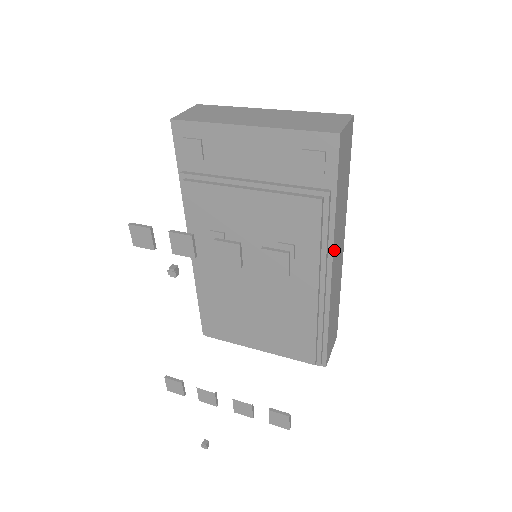
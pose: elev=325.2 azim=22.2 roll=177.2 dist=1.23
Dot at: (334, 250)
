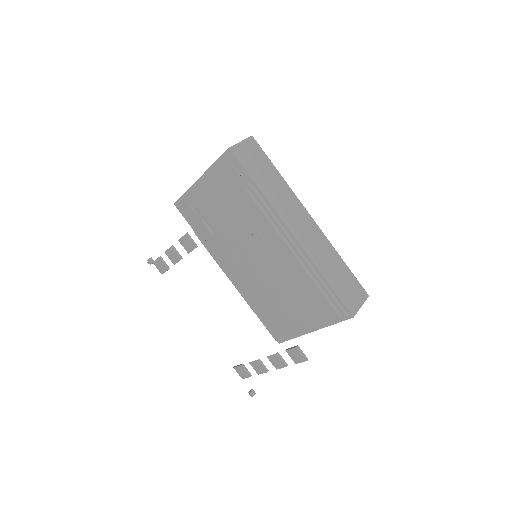
Dot at: (285, 219)
